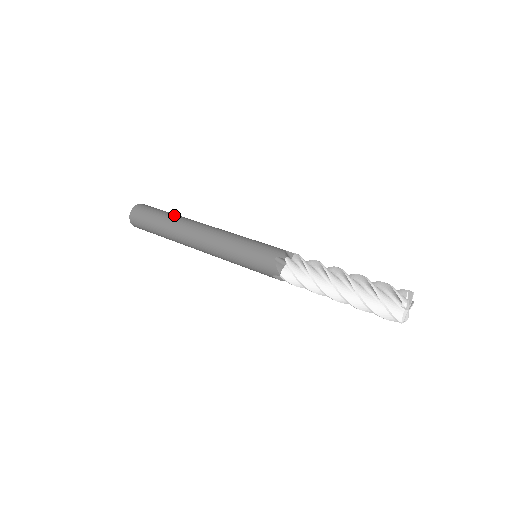
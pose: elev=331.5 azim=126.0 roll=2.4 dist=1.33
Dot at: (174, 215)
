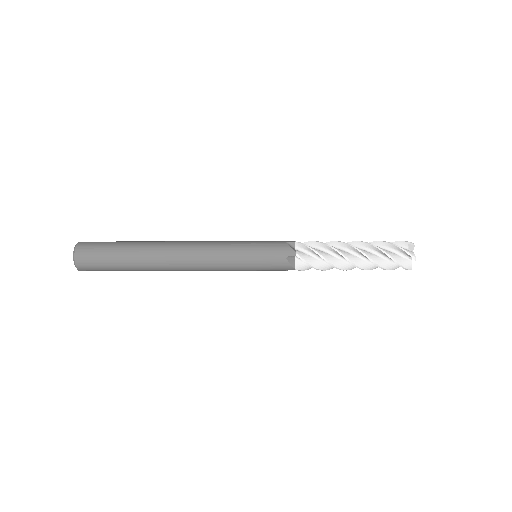
Dot at: (137, 246)
